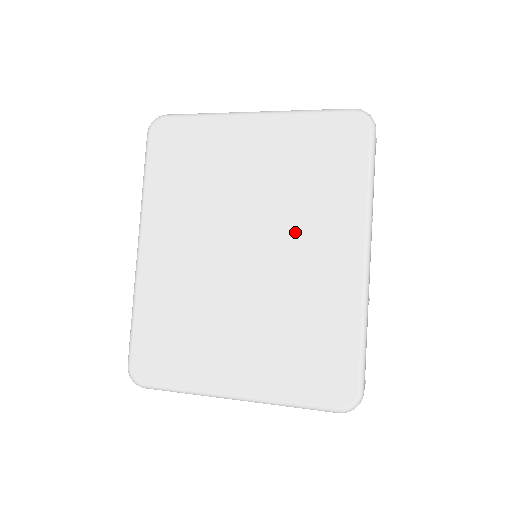
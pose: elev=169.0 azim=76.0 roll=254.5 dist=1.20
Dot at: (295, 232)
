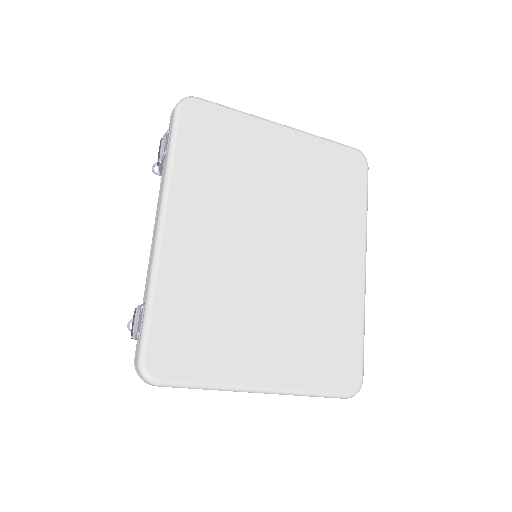
Dot at: (315, 236)
